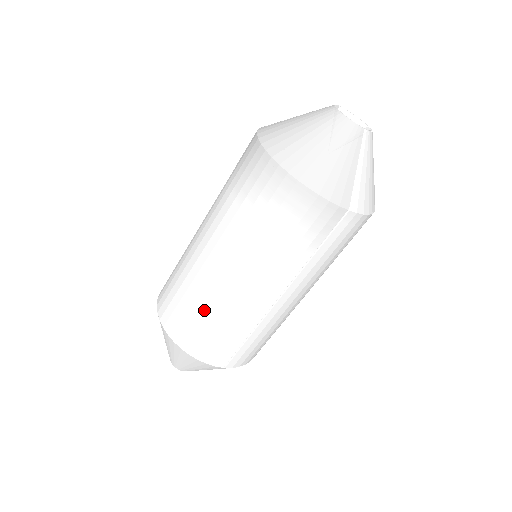
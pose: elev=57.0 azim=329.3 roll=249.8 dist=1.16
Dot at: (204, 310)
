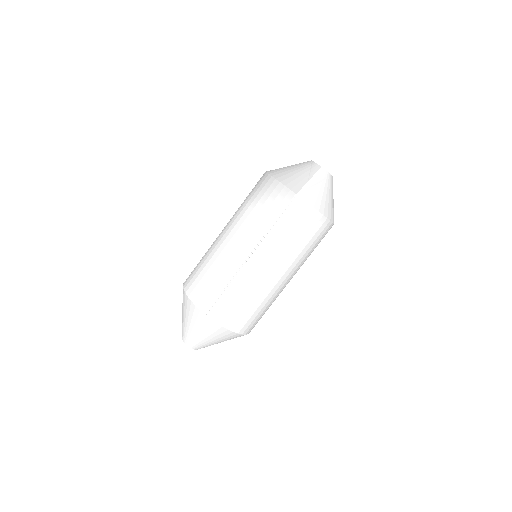
Dot at: (207, 262)
